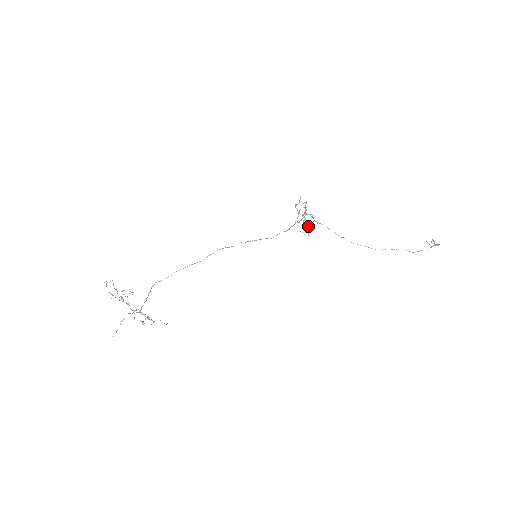
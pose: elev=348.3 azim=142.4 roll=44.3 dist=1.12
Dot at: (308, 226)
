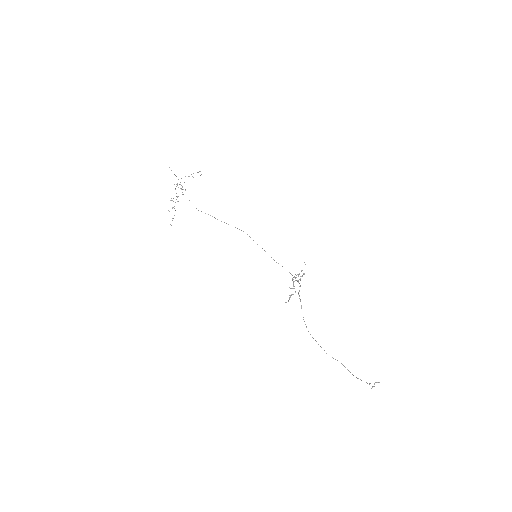
Dot at: (290, 297)
